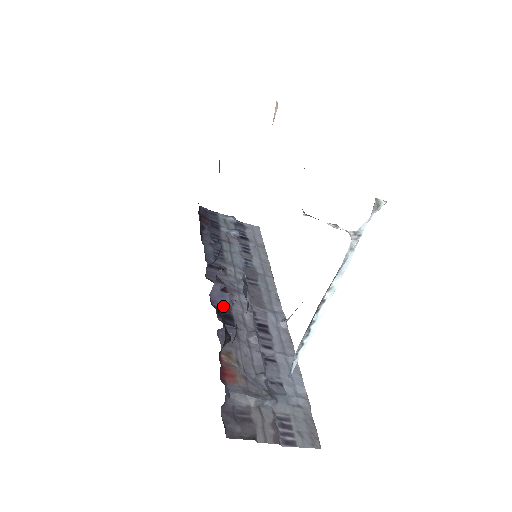
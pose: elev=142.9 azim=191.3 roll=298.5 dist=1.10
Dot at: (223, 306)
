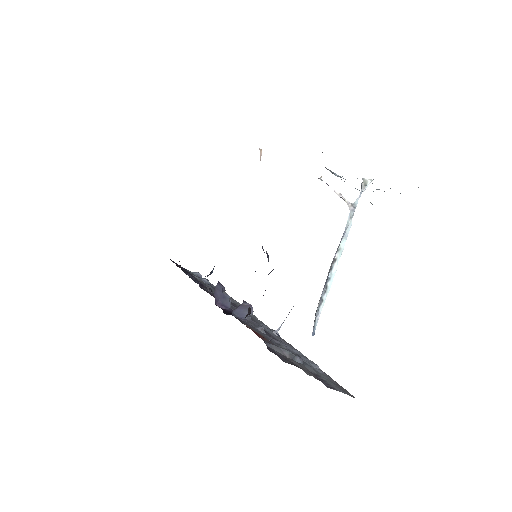
Dot at: (224, 308)
